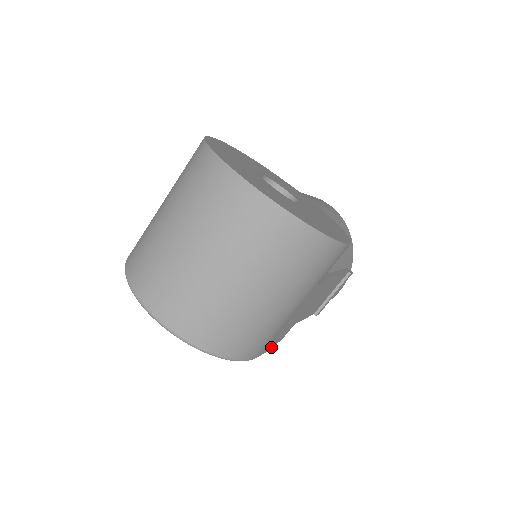
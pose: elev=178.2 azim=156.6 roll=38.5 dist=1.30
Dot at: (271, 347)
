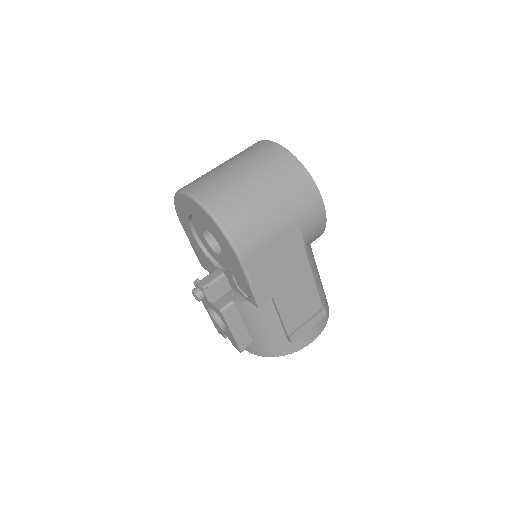
Dot at: (253, 278)
